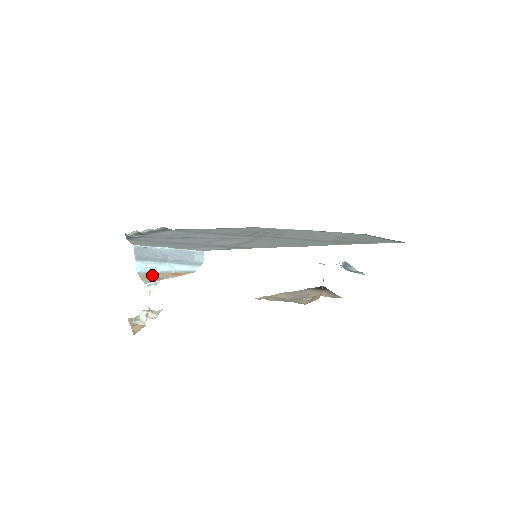
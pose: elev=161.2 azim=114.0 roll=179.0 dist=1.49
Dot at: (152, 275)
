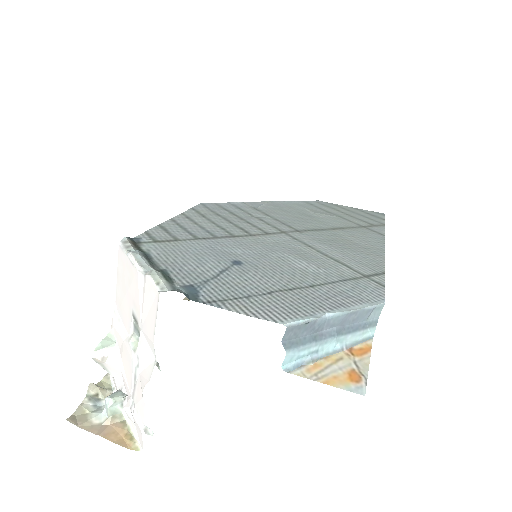
Dot at: (326, 368)
